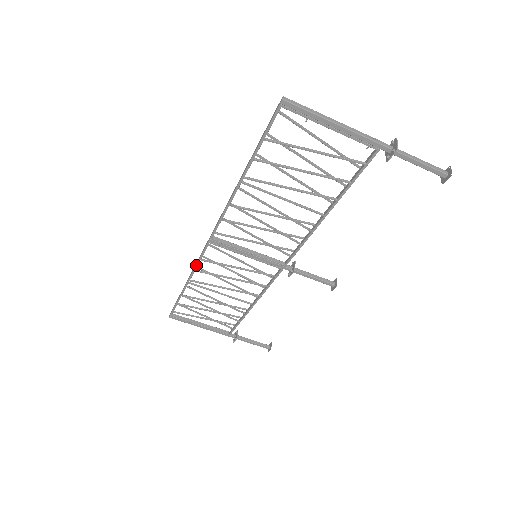
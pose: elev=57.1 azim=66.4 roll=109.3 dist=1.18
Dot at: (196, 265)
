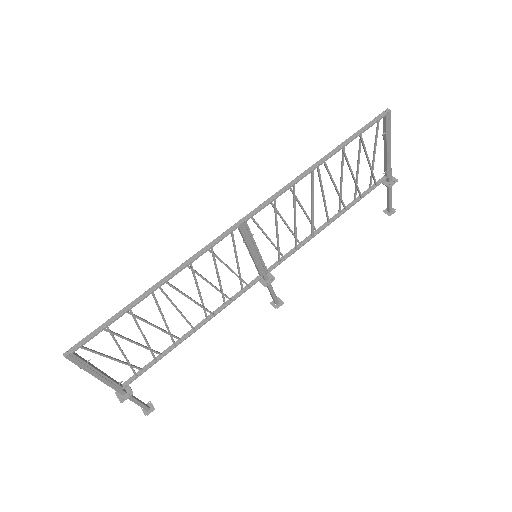
Dot at: (198, 256)
